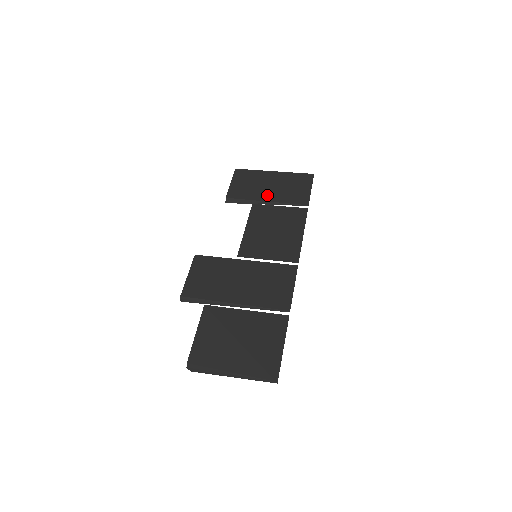
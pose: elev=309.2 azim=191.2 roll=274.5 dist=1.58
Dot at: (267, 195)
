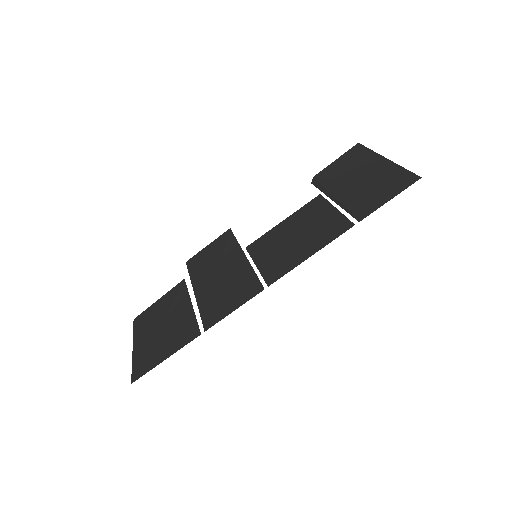
Dot at: (344, 188)
